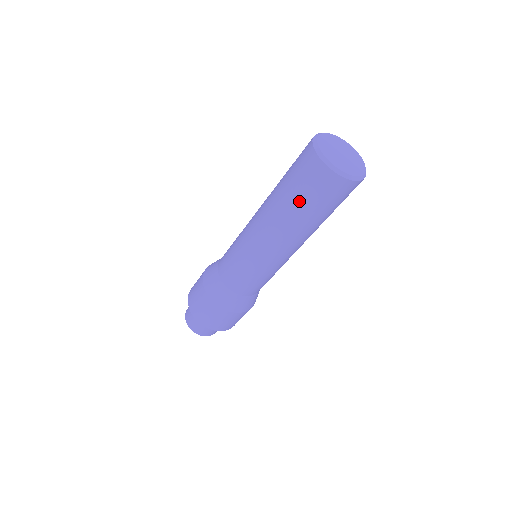
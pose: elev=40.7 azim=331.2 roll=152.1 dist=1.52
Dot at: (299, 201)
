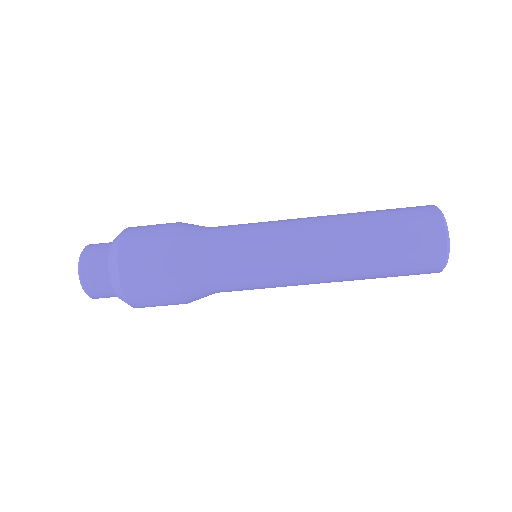
Dot at: (390, 238)
